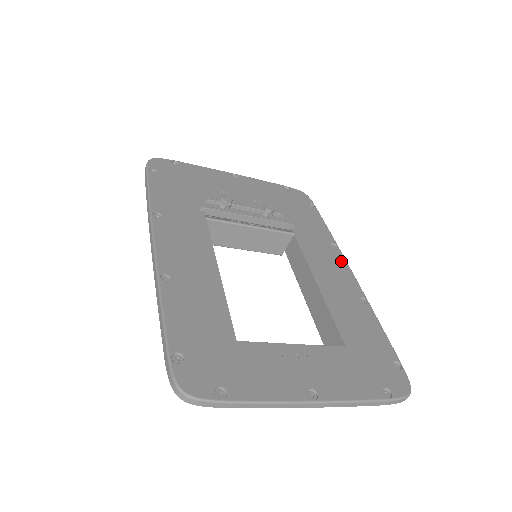
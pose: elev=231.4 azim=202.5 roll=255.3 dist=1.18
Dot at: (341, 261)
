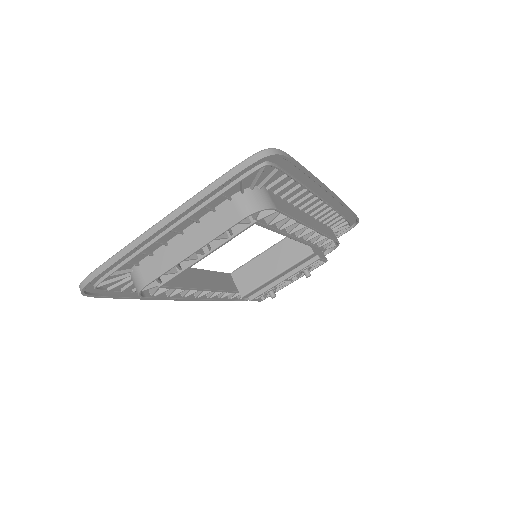
Dot at: occluded
